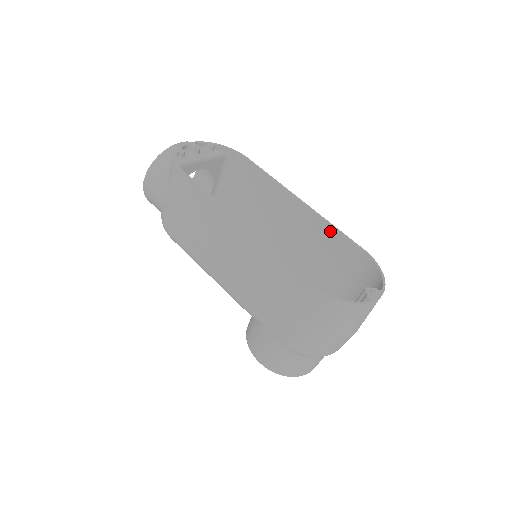
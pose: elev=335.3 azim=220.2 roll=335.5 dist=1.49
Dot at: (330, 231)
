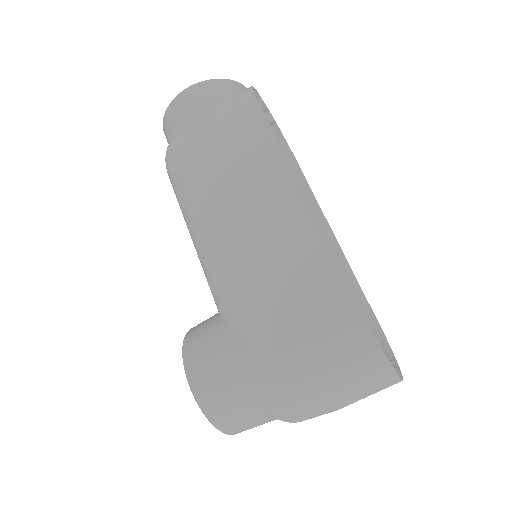
Dot at: (350, 283)
